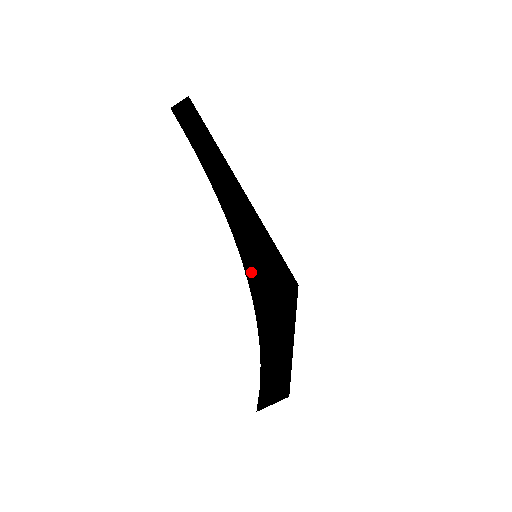
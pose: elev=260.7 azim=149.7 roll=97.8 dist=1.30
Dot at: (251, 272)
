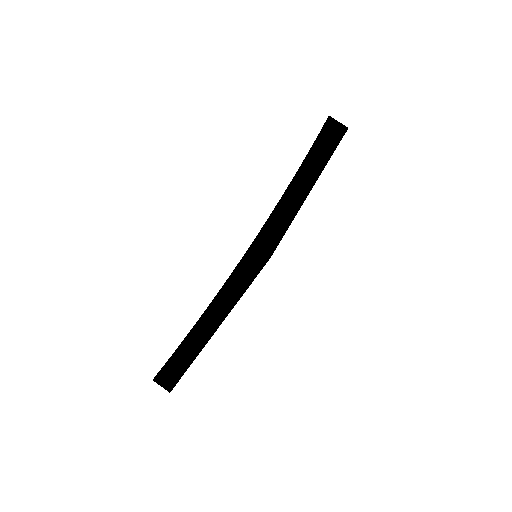
Dot at: (240, 270)
